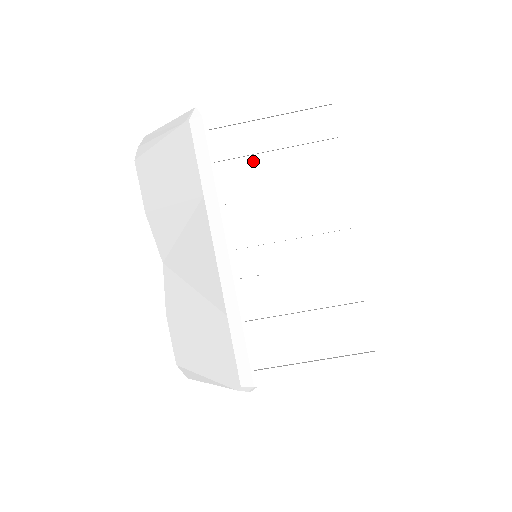
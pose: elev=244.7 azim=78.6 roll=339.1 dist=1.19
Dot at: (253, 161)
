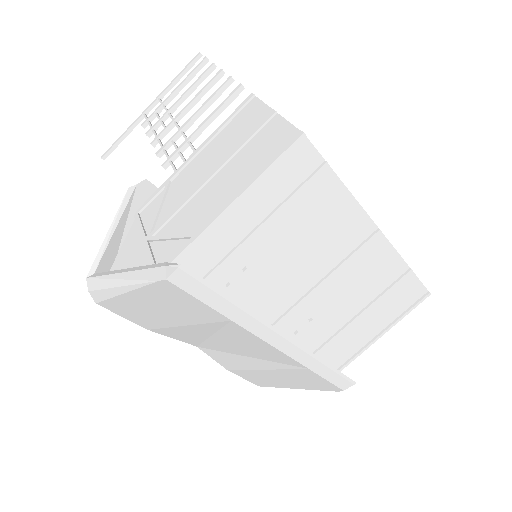
Dot at: (250, 247)
